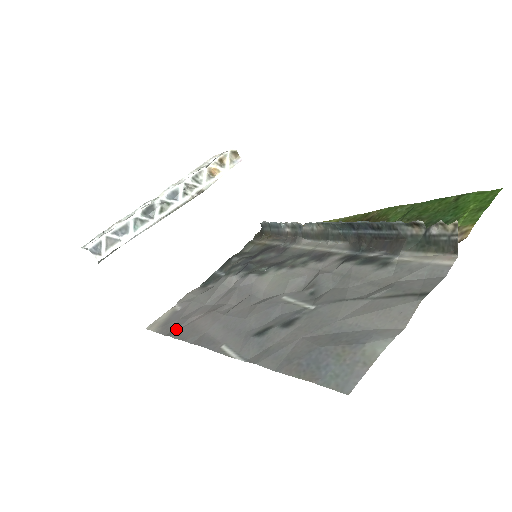
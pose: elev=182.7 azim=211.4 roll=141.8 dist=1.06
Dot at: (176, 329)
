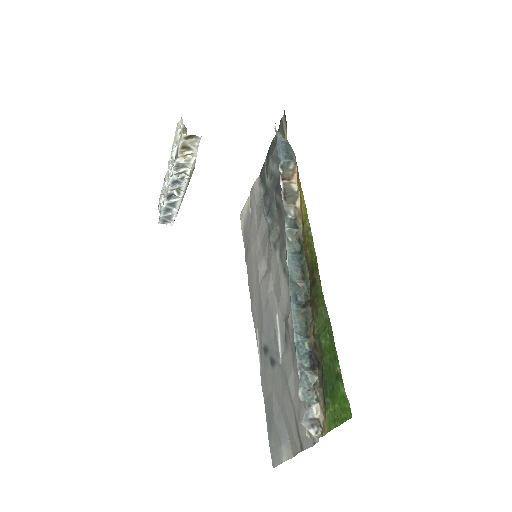
Dot at: (247, 256)
